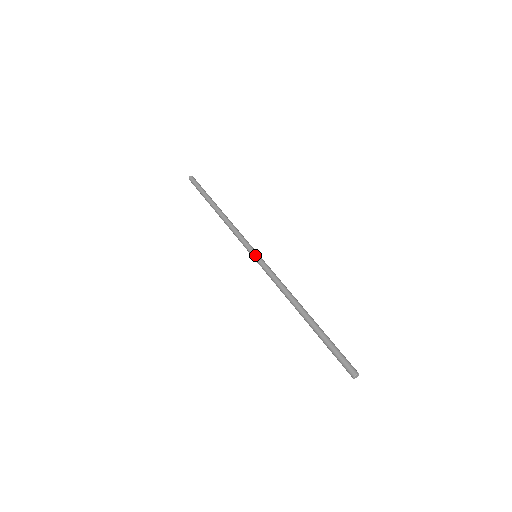
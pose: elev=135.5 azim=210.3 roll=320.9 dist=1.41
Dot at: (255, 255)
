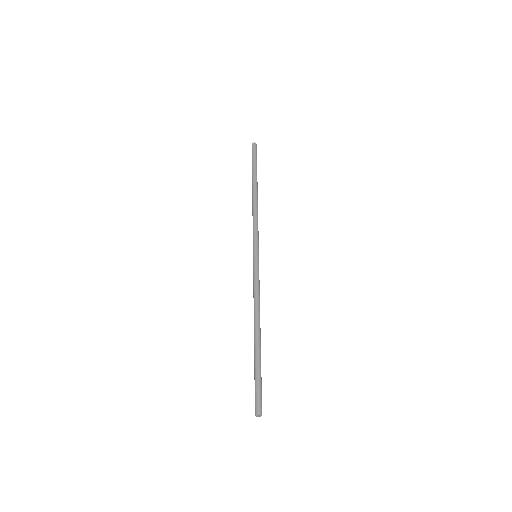
Dot at: (255, 255)
